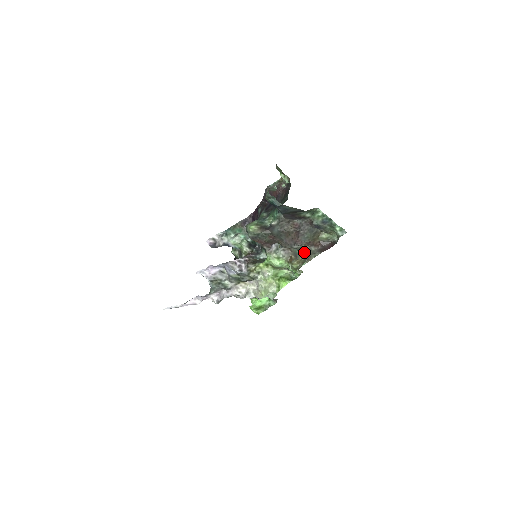
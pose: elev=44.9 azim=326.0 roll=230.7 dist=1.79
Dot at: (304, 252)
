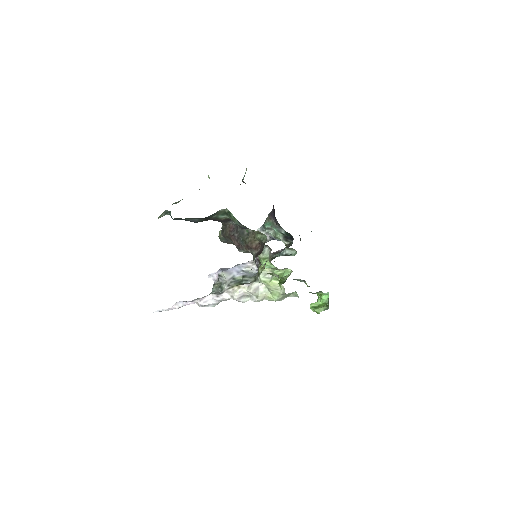
Dot at: occluded
